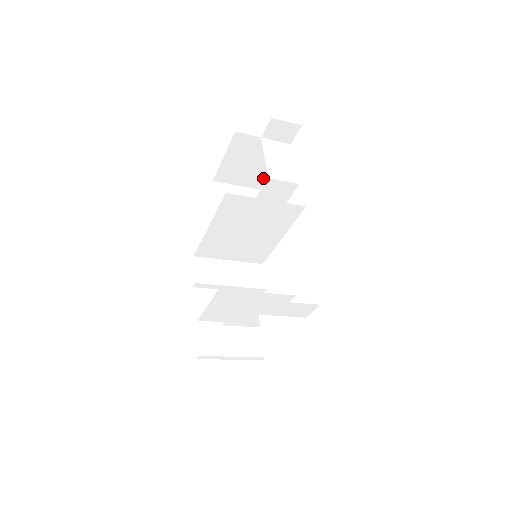
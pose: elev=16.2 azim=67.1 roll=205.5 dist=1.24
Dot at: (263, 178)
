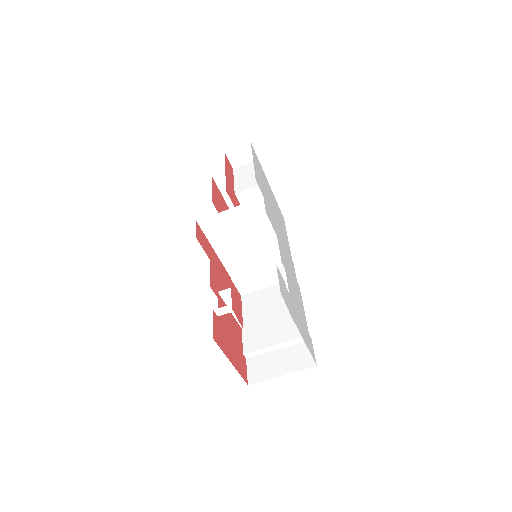
Dot at: occluded
